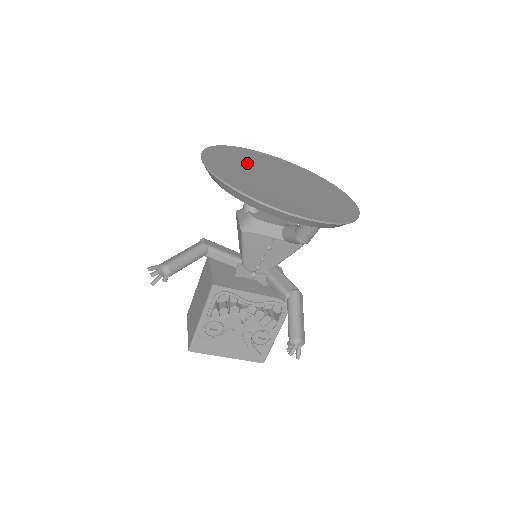
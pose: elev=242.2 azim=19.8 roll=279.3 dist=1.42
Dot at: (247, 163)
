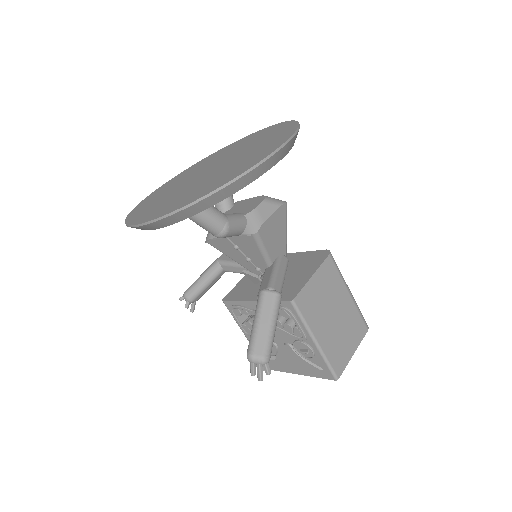
Dot at: (202, 166)
